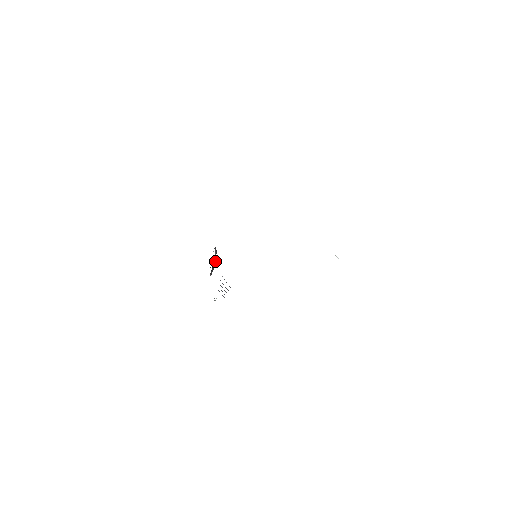
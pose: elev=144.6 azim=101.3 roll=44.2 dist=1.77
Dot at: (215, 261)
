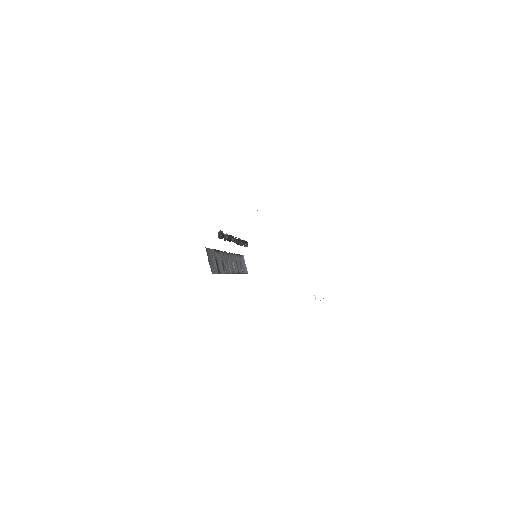
Dot at: occluded
